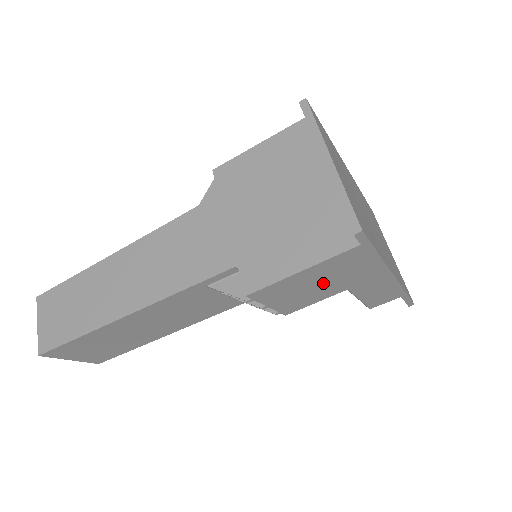
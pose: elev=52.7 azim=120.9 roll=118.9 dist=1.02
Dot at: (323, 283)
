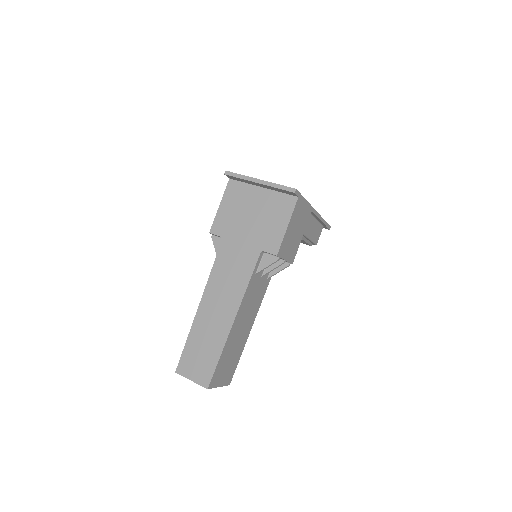
Dot at: (296, 230)
